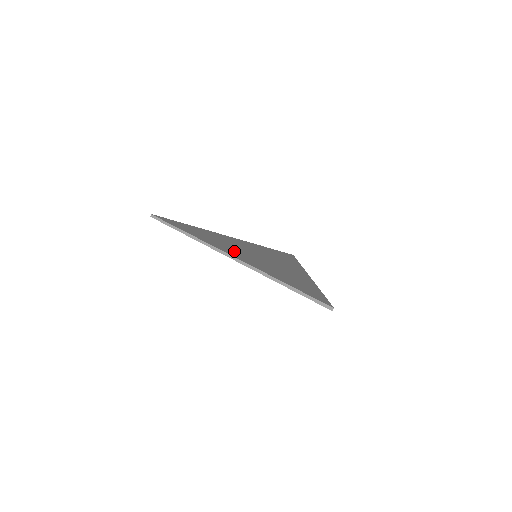
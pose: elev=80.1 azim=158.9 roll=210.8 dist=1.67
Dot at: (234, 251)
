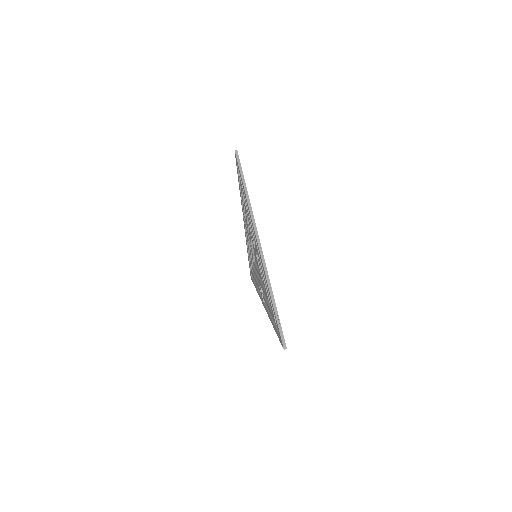
Dot at: occluded
